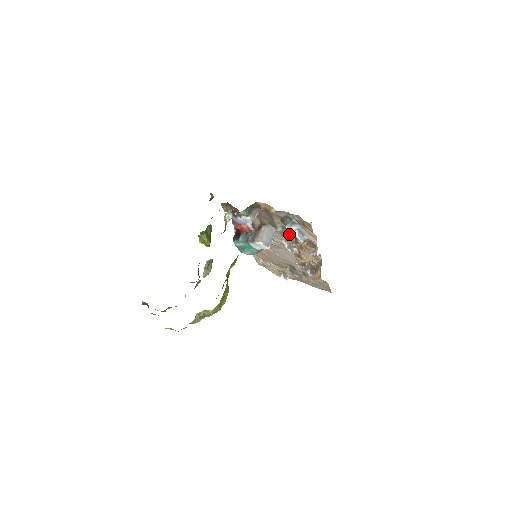
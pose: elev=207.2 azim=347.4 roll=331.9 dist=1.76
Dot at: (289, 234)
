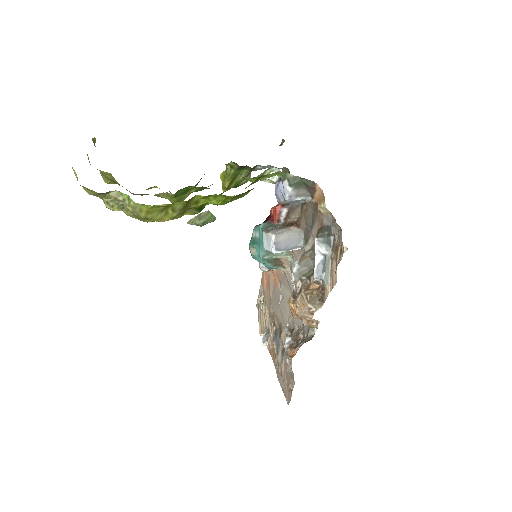
Dot at: (311, 262)
